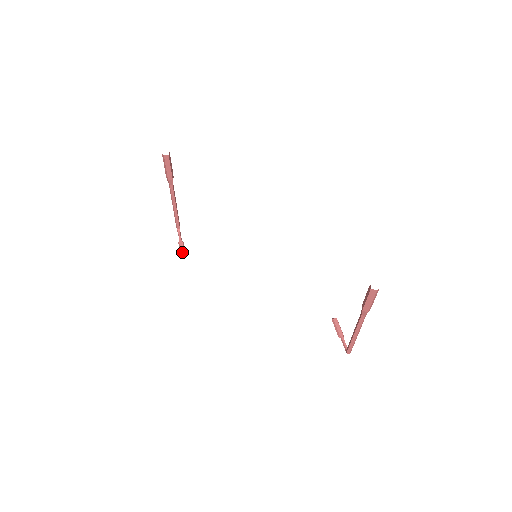
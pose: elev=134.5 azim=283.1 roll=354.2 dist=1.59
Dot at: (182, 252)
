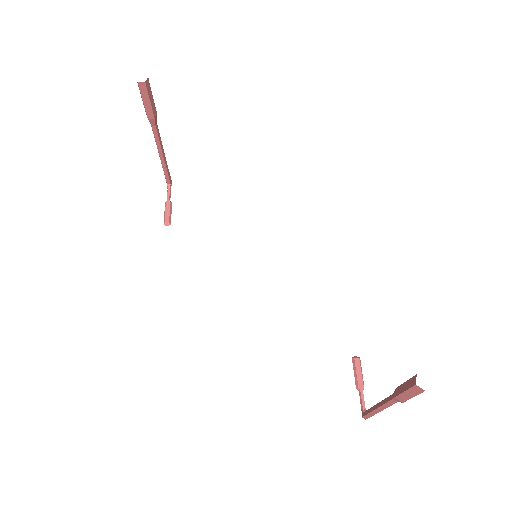
Dot at: (166, 219)
